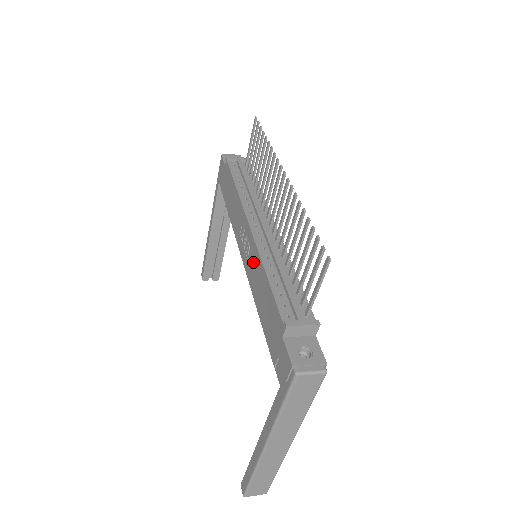
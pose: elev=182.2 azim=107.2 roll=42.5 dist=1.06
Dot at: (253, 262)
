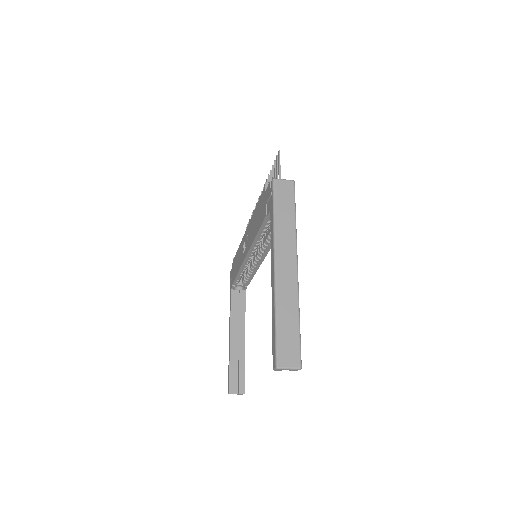
Dot at: (250, 231)
